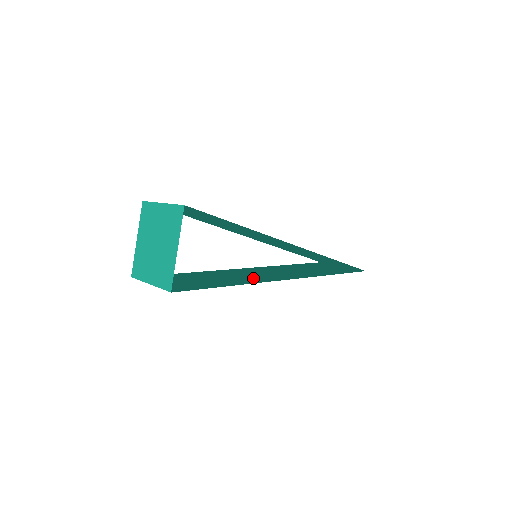
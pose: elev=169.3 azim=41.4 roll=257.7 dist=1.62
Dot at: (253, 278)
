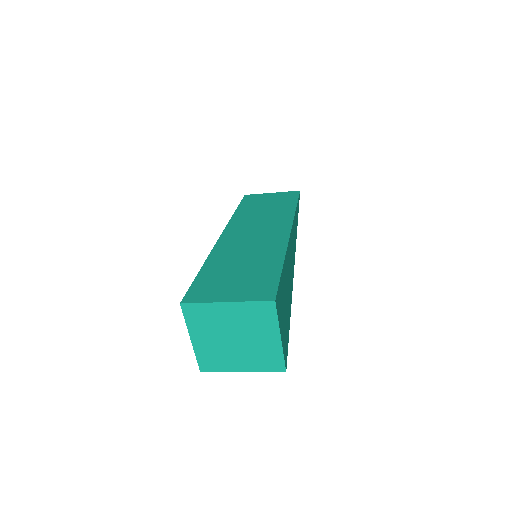
Dot at: occluded
